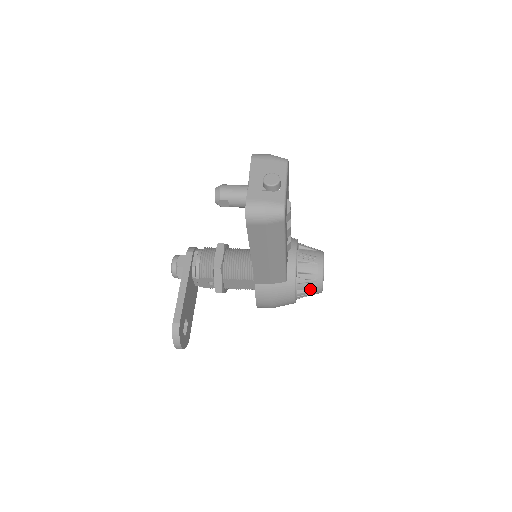
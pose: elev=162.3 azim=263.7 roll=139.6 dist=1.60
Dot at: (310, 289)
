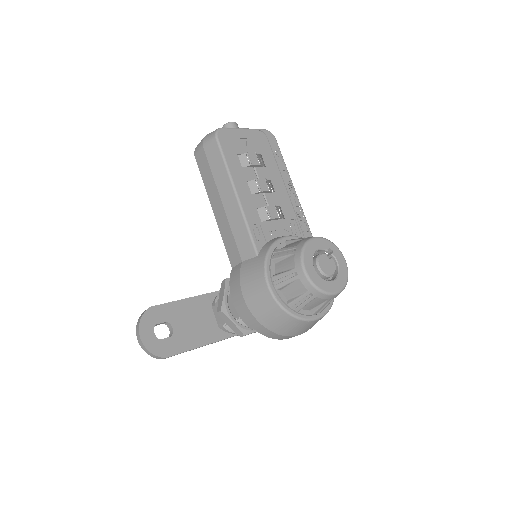
Dot at: (288, 269)
